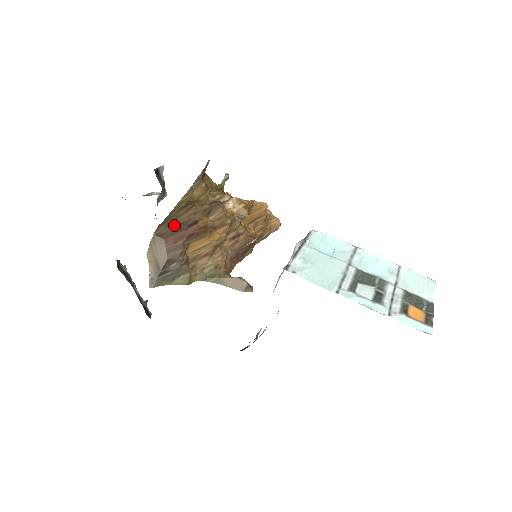
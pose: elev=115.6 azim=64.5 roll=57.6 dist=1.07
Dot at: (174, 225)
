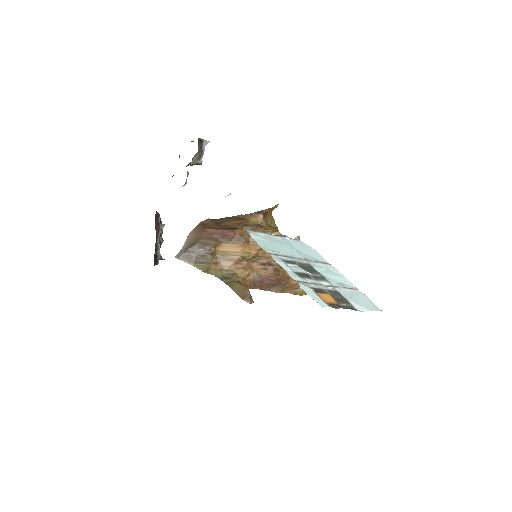
Dot at: (219, 224)
